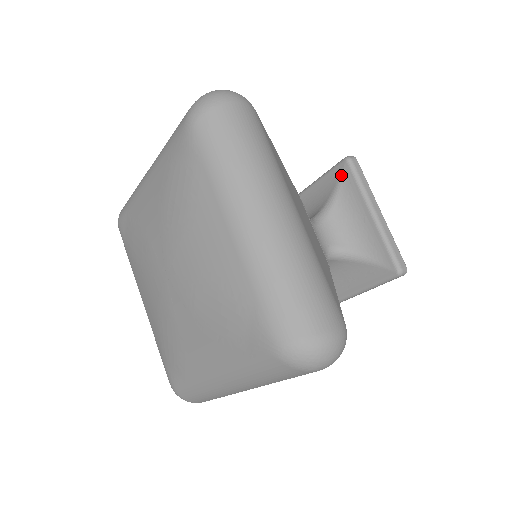
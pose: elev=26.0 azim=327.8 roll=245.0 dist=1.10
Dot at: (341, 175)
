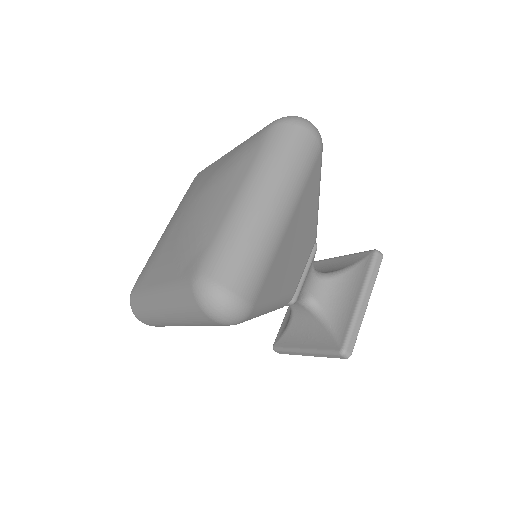
Dot at: (363, 259)
